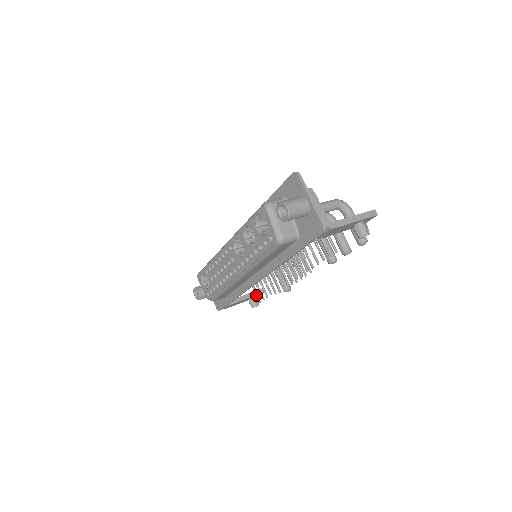
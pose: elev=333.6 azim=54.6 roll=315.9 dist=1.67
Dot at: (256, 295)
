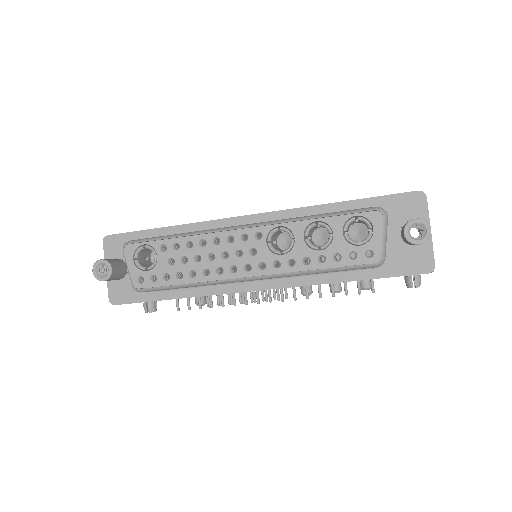
Dot at: (177, 299)
